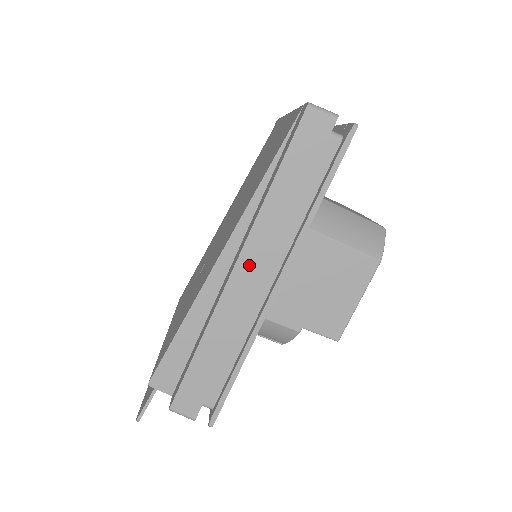
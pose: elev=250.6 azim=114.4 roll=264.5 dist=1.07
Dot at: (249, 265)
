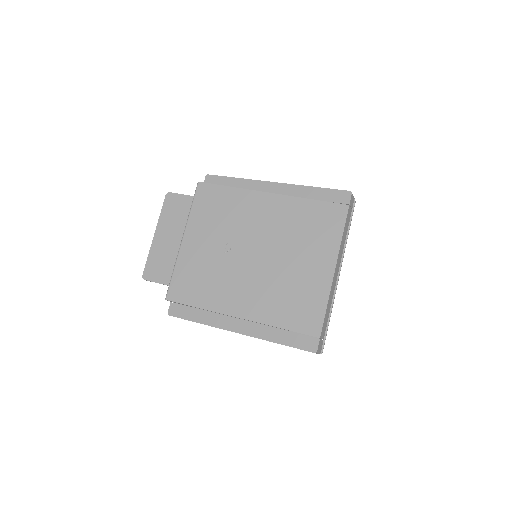
Dot at: occluded
